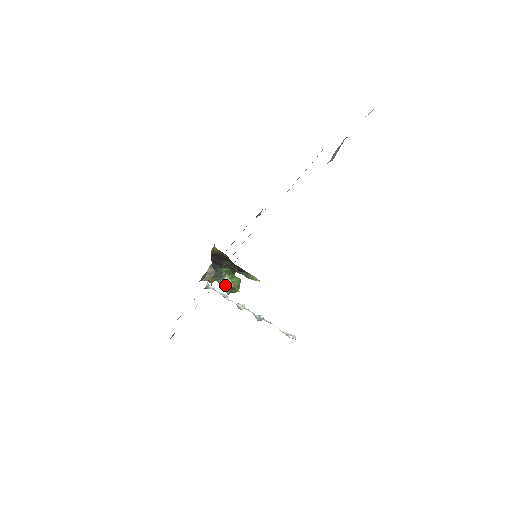
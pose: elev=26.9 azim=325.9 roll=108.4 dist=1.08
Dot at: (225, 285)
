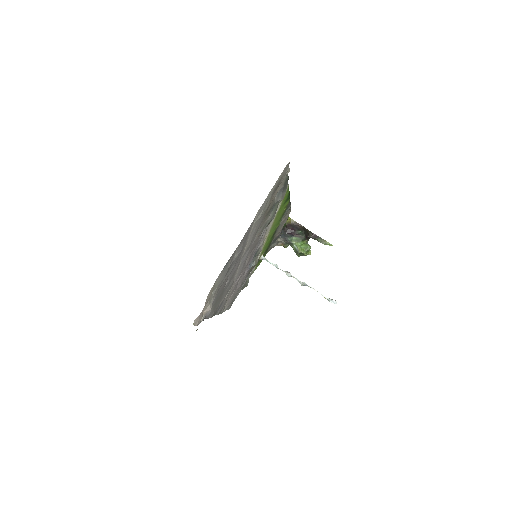
Dot at: (295, 250)
